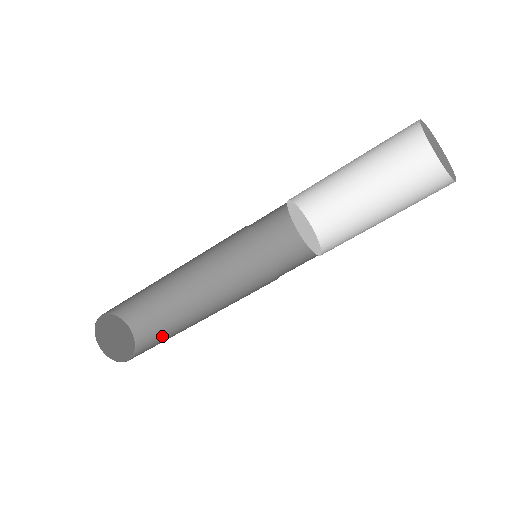
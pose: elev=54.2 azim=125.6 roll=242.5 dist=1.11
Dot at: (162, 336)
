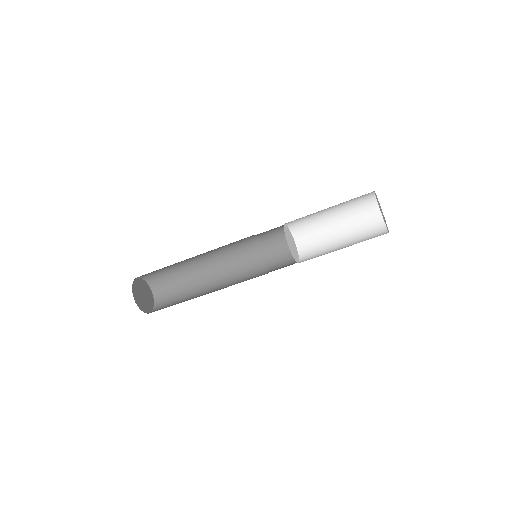
Dot at: (175, 303)
